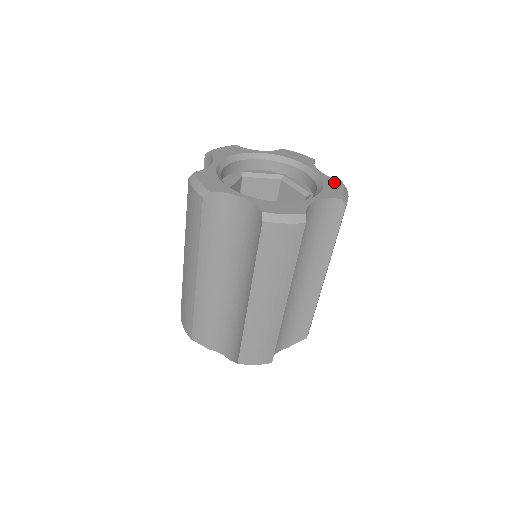
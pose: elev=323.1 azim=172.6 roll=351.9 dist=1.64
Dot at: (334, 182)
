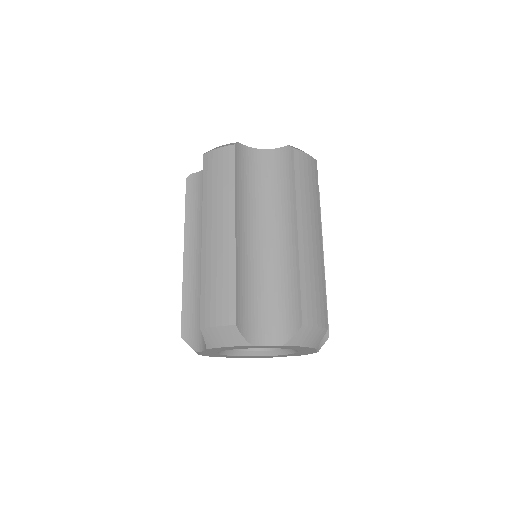
Dot at: occluded
